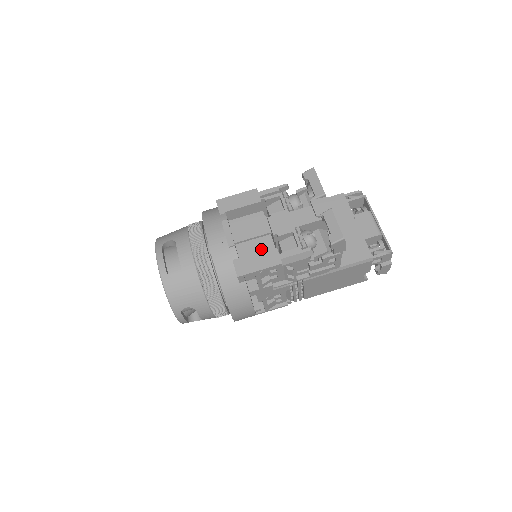
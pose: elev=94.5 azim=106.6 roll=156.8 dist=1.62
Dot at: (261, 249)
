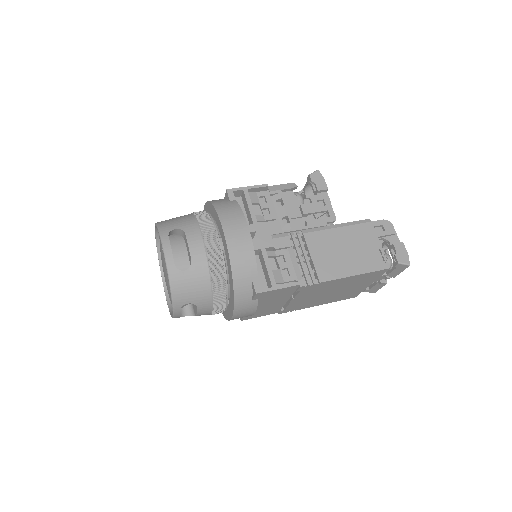
Dot at: occluded
